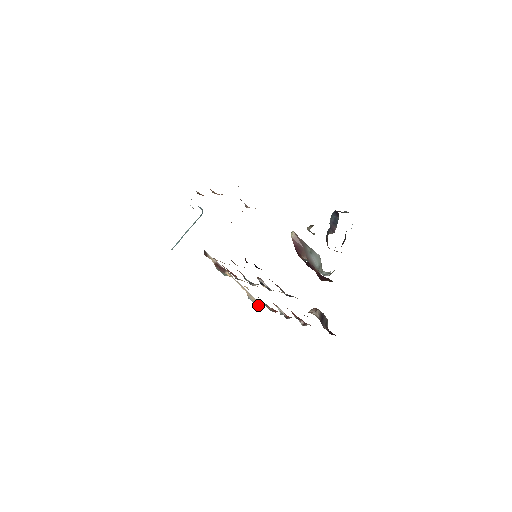
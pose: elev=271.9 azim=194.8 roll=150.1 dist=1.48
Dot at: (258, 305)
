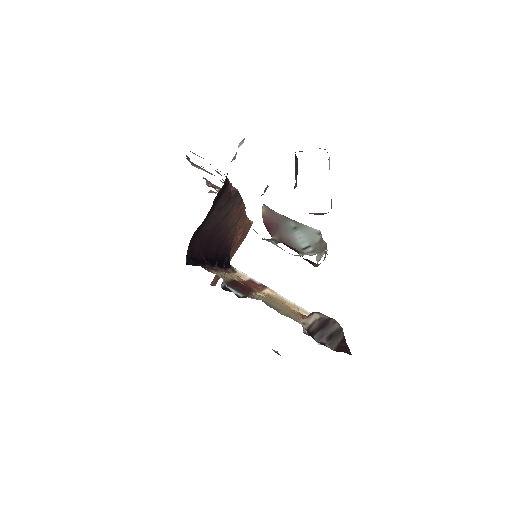
Dot at: occluded
